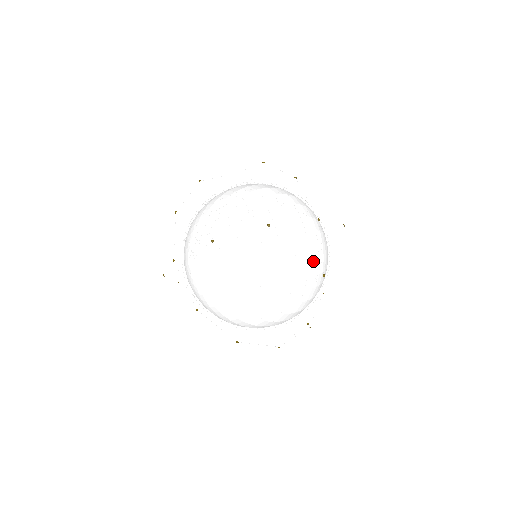
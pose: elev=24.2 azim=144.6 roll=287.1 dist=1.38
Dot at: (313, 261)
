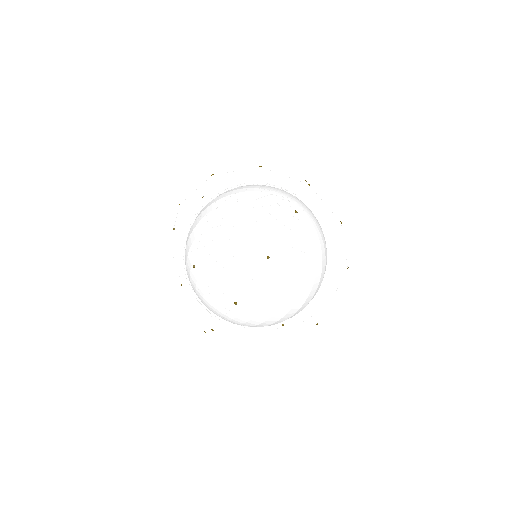
Dot at: (274, 298)
